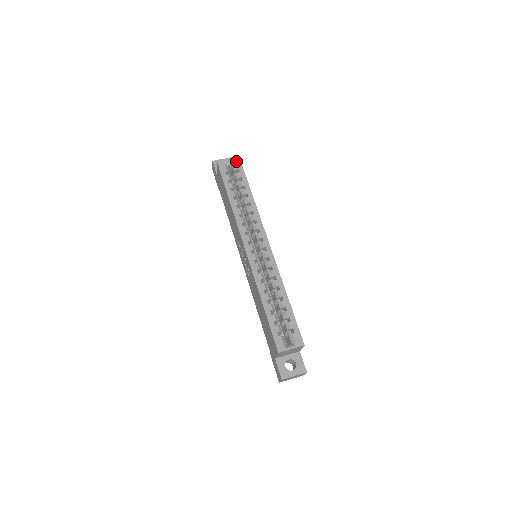
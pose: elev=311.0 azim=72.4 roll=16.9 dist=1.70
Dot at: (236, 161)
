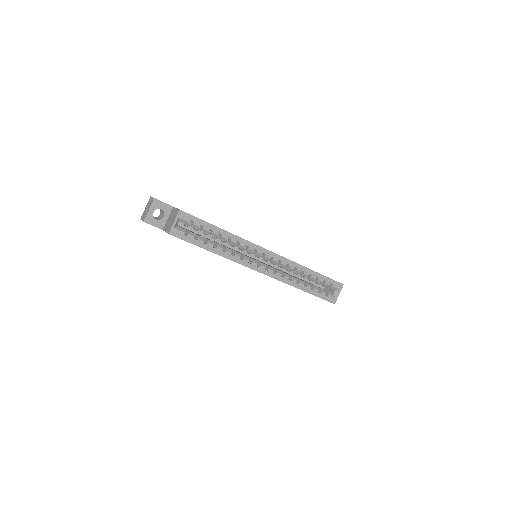
Dot at: (180, 216)
